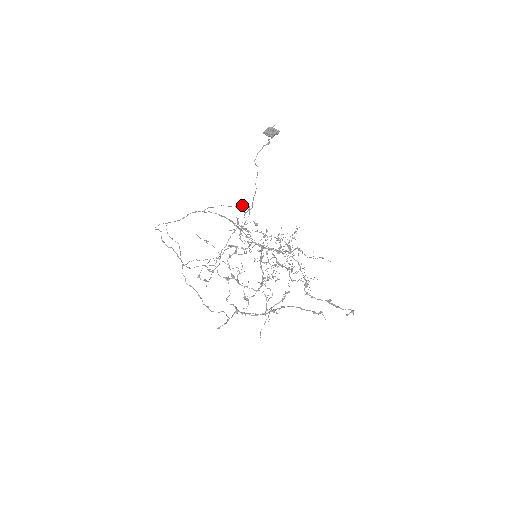
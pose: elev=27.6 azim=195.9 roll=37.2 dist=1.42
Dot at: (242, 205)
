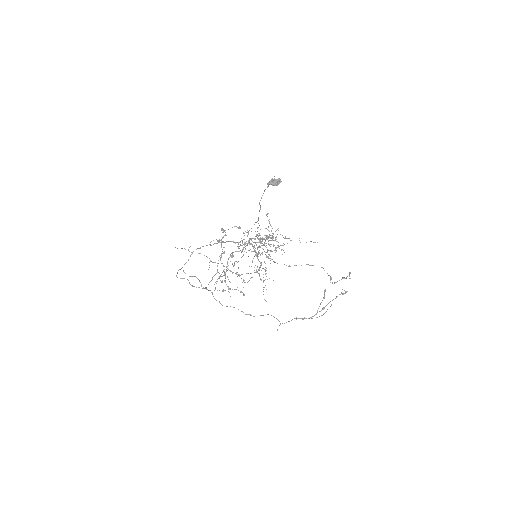
Dot at: occluded
